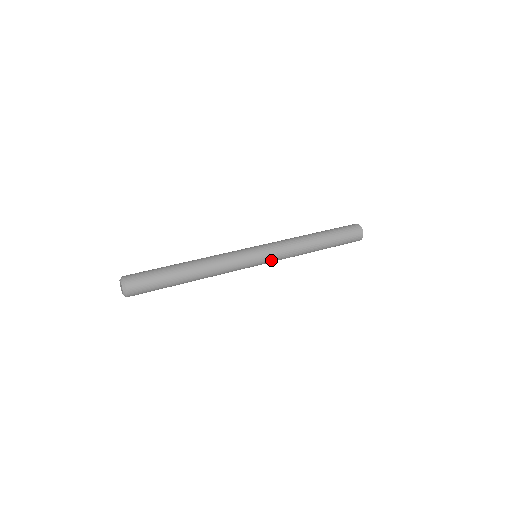
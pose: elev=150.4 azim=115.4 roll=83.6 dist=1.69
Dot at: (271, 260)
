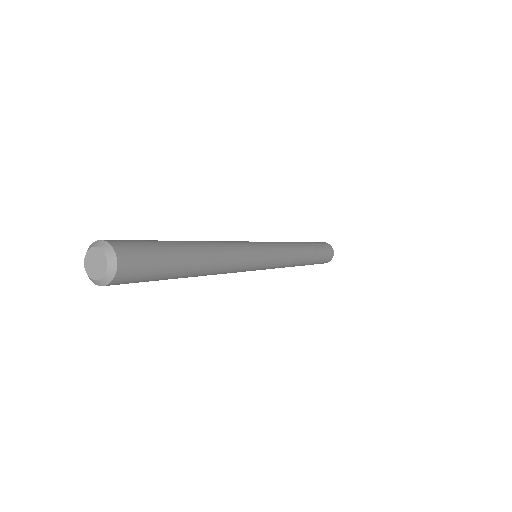
Dot at: (275, 262)
